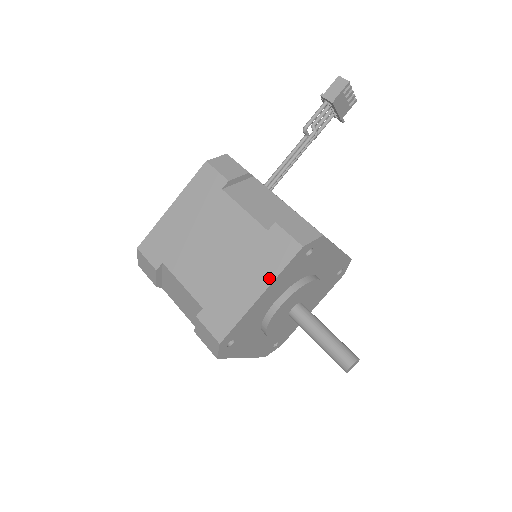
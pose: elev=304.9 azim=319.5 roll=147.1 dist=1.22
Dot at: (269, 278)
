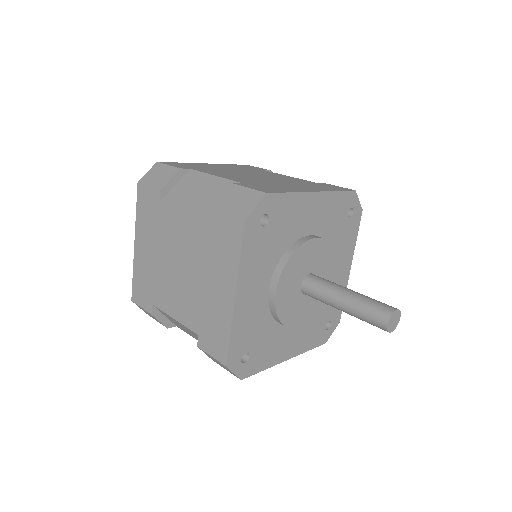
Dot at: (324, 190)
